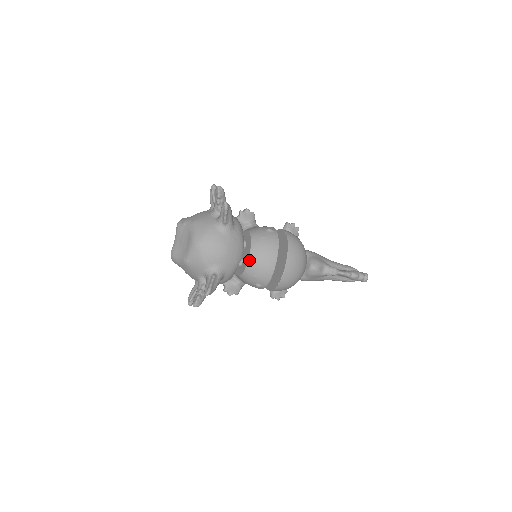
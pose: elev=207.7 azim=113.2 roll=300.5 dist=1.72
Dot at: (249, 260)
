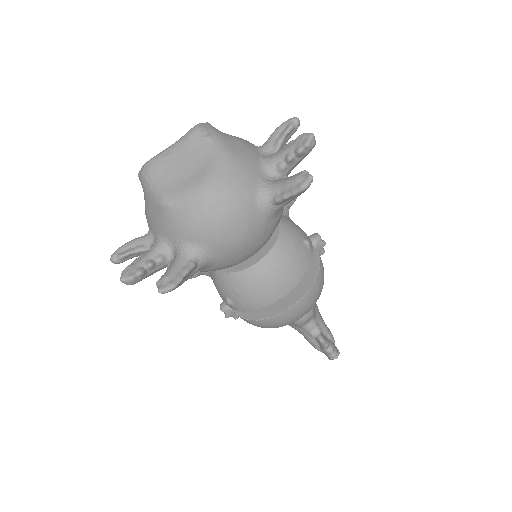
Dot at: (252, 267)
